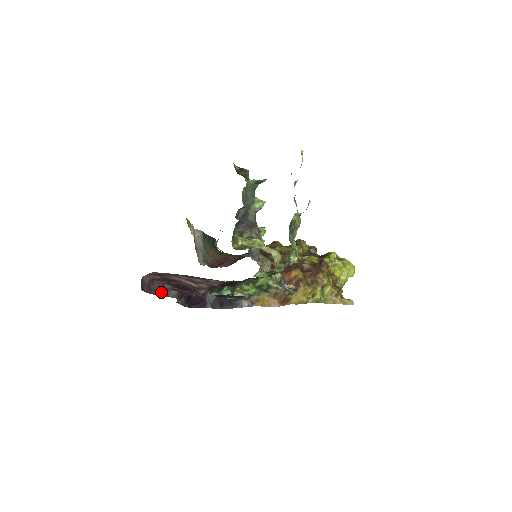
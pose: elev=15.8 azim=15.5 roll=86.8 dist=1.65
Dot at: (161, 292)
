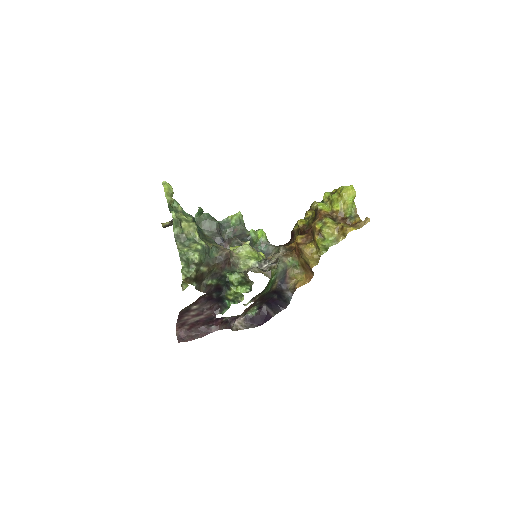
Dot at: (203, 333)
